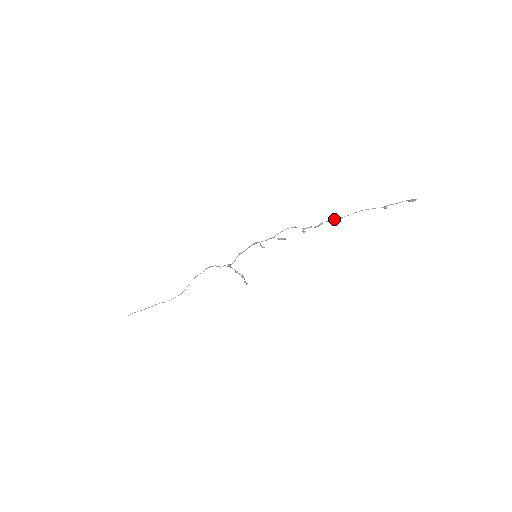
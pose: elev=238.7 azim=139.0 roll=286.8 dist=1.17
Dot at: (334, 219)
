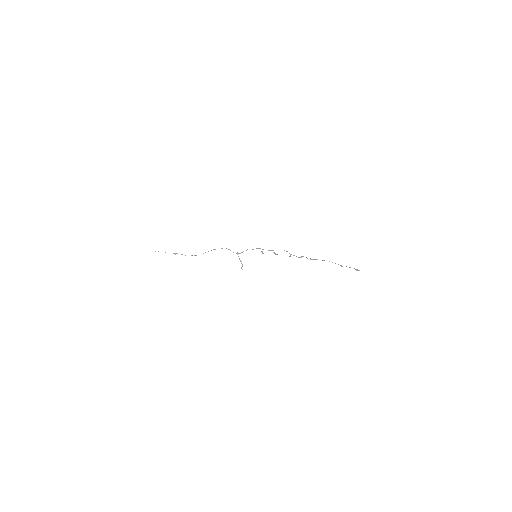
Dot at: occluded
